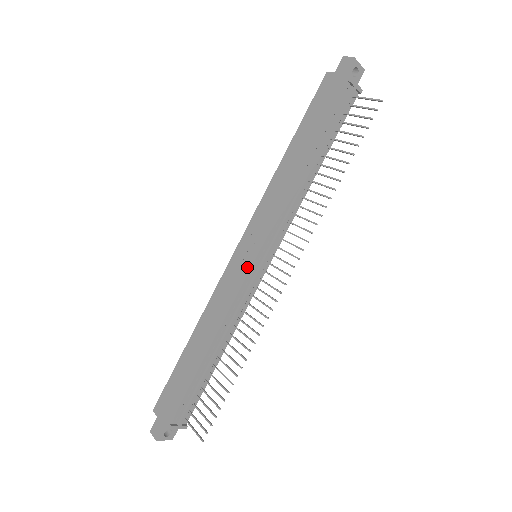
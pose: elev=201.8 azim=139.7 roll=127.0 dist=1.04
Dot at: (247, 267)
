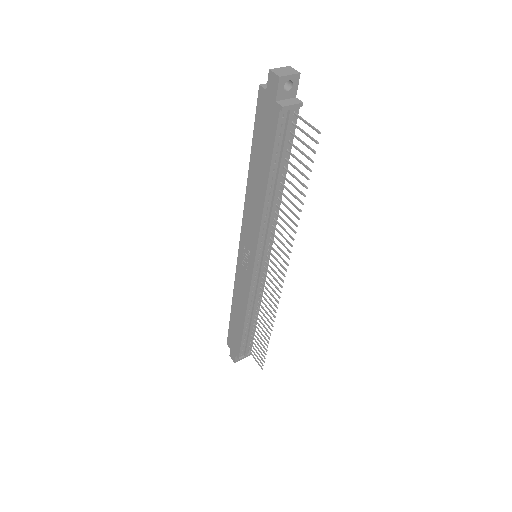
Dot at: (250, 272)
